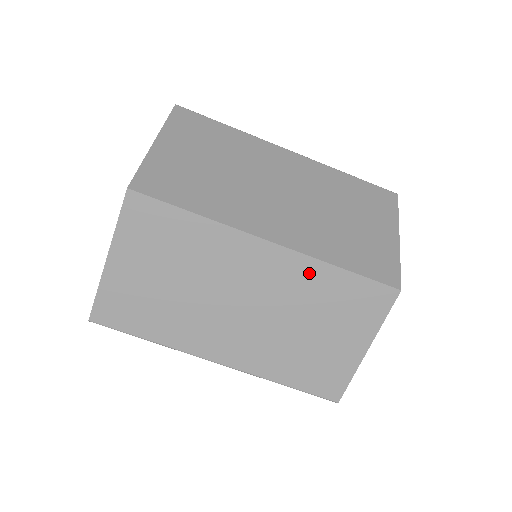
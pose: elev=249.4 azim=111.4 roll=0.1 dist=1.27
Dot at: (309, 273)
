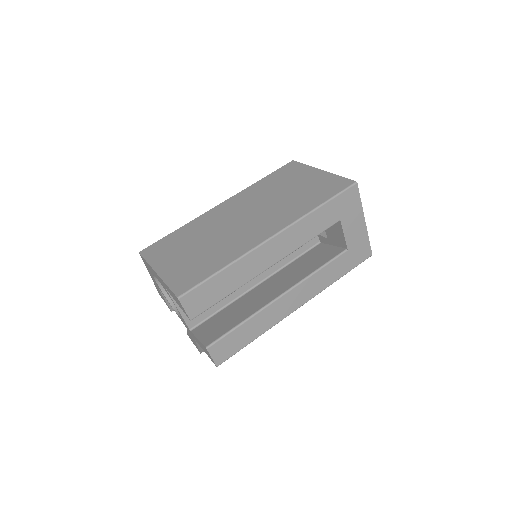
Dot at: (251, 191)
